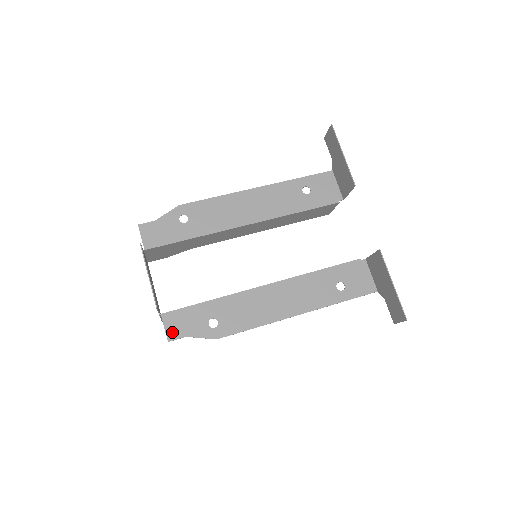
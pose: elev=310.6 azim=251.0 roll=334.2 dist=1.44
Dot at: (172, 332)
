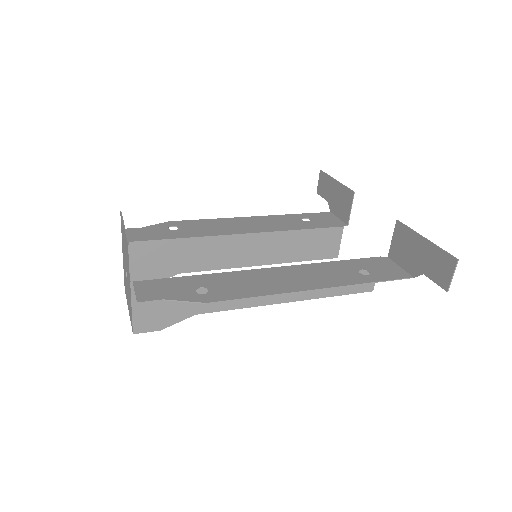
Dot at: (145, 295)
